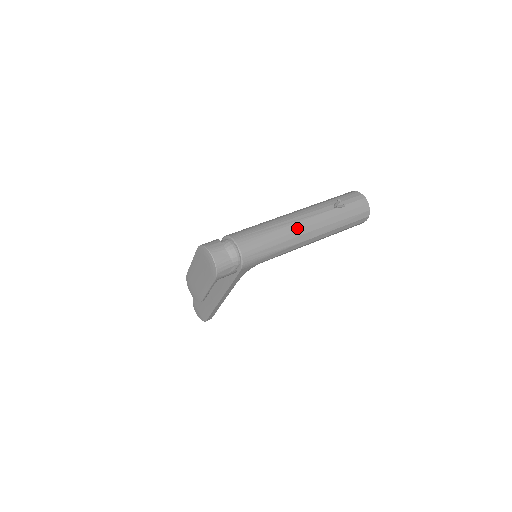
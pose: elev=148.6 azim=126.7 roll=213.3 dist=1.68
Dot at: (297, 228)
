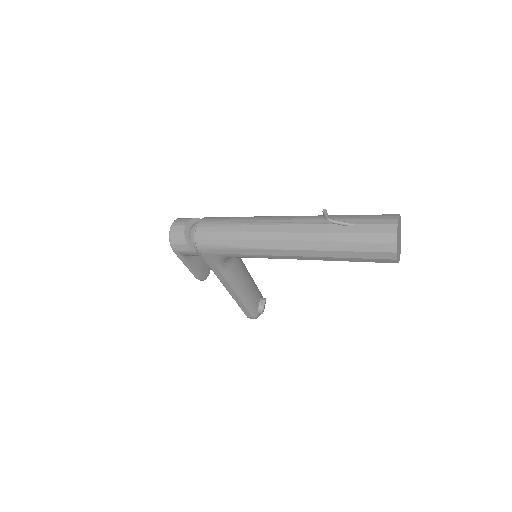
Dot at: (268, 230)
